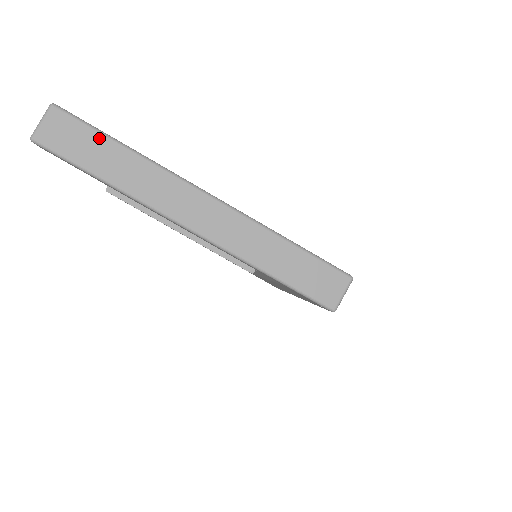
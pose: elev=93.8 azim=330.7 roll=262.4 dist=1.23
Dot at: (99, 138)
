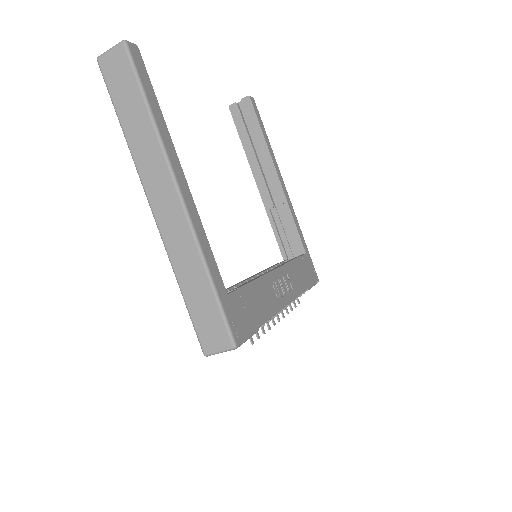
Dot at: (137, 91)
